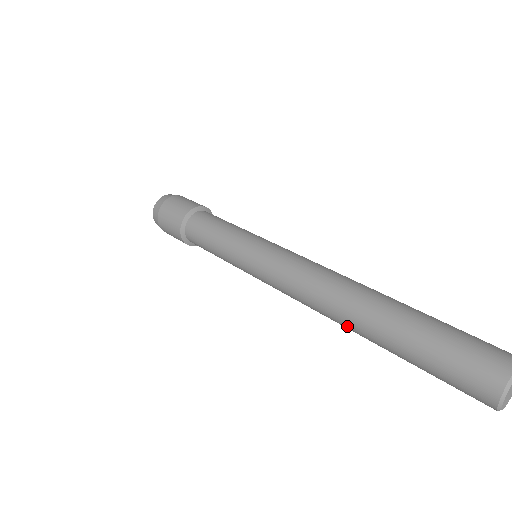
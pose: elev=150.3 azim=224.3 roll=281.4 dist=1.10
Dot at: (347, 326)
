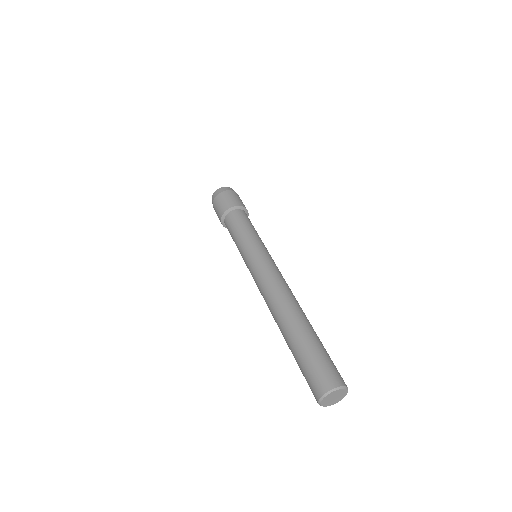
Dot at: (278, 319)
